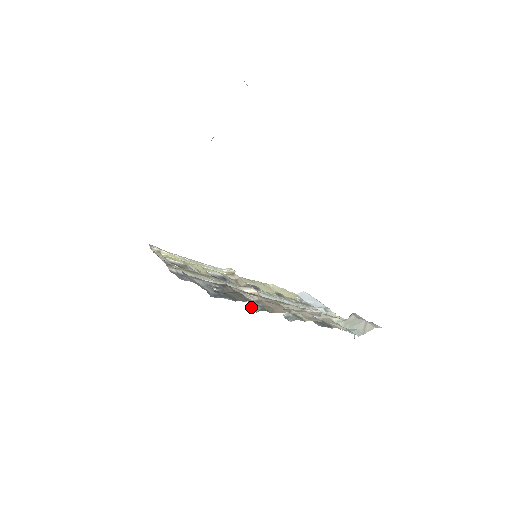
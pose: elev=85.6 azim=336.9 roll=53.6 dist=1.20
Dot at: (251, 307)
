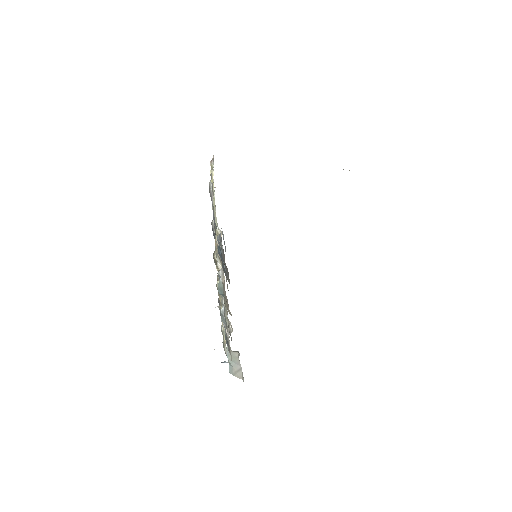
Dot at: (219, 285)
